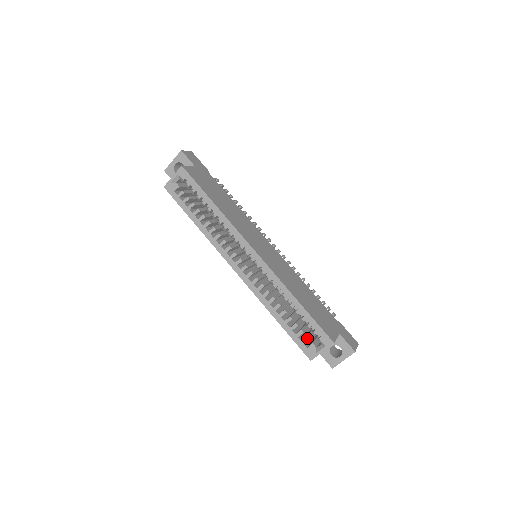
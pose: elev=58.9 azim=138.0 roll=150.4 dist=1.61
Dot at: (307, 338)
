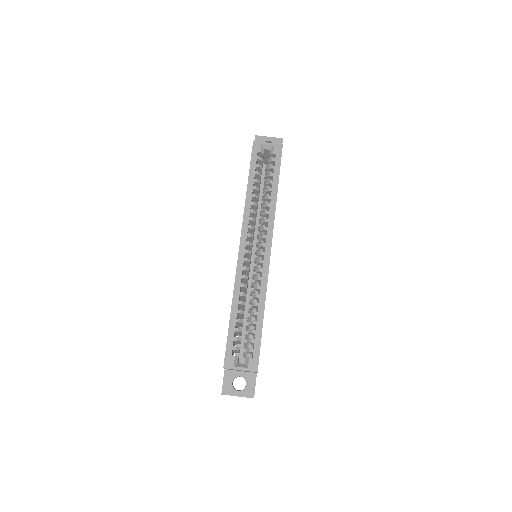
Dot at: (239, 348)
